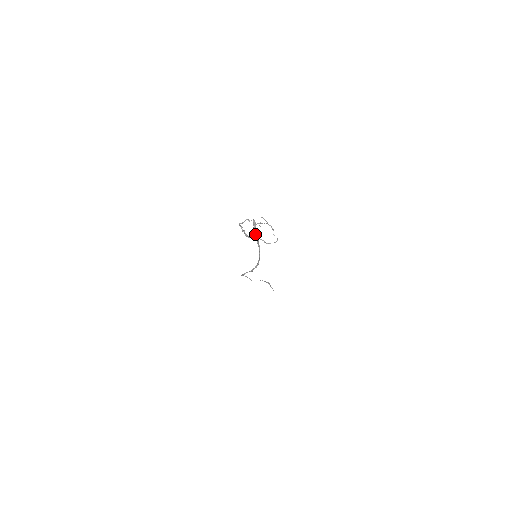
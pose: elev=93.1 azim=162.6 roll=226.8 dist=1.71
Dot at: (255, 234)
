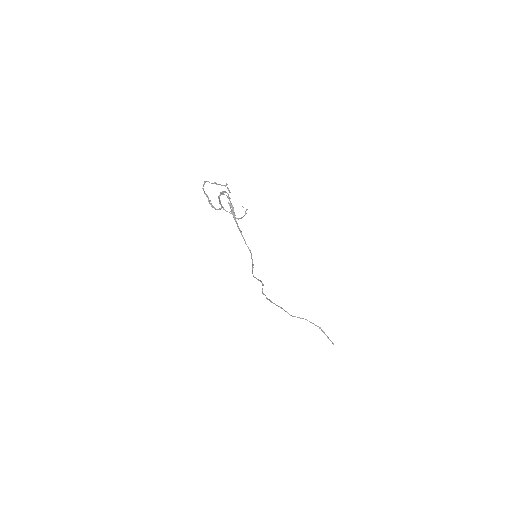
Dot at: (220, 204)
